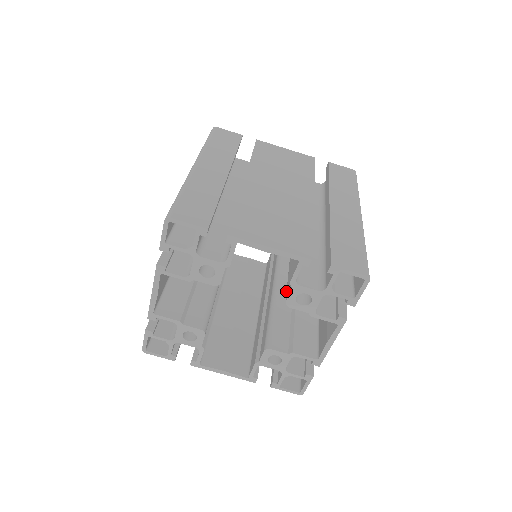
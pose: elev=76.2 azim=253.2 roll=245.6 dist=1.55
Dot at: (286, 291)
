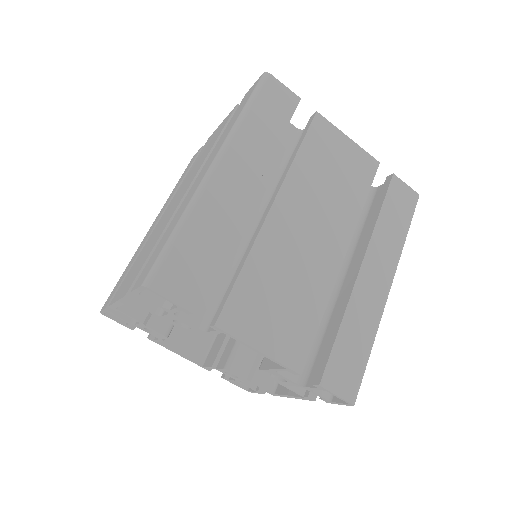
Dot at: occluded
